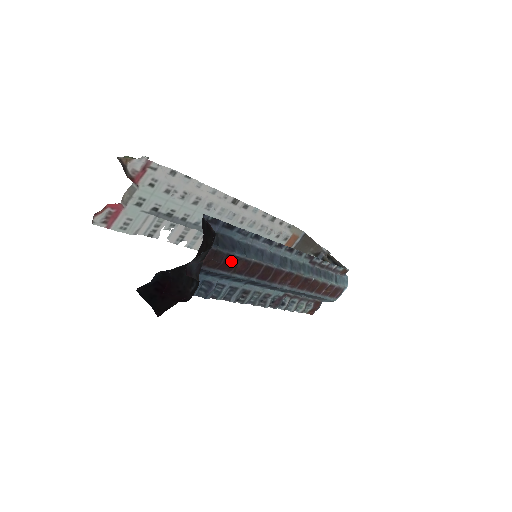
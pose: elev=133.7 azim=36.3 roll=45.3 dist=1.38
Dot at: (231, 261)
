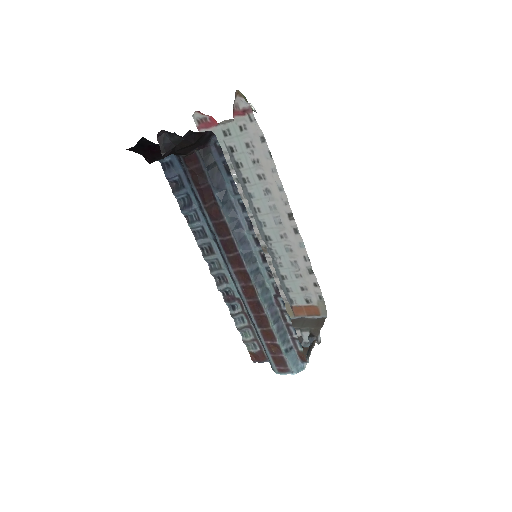
Dot at: (209, 196)
